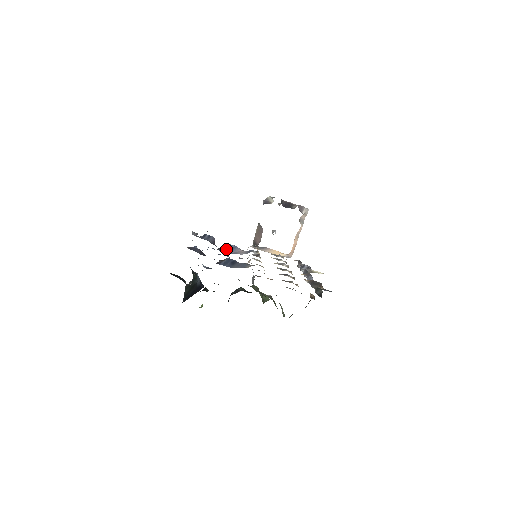
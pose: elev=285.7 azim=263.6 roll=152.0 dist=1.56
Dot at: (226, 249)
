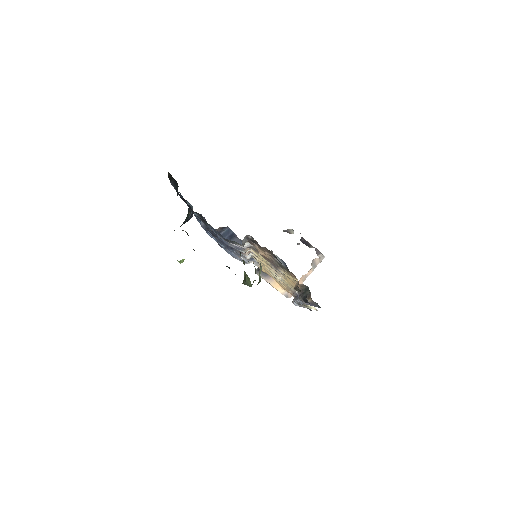
Dot at: occluded
